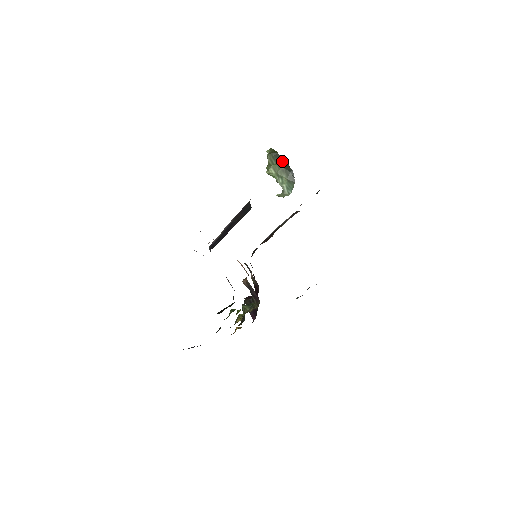
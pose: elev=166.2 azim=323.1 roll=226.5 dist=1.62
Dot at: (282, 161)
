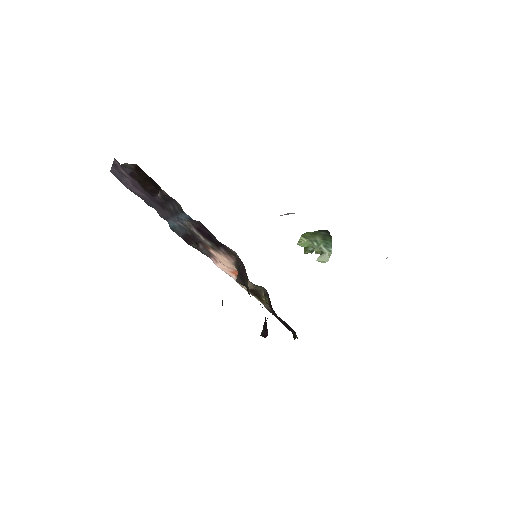
Dot at: occluded
